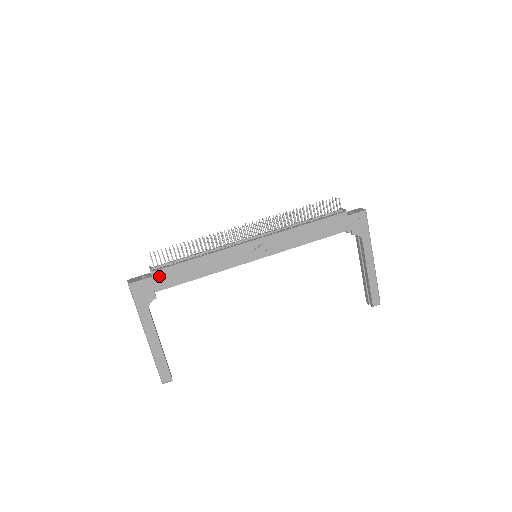
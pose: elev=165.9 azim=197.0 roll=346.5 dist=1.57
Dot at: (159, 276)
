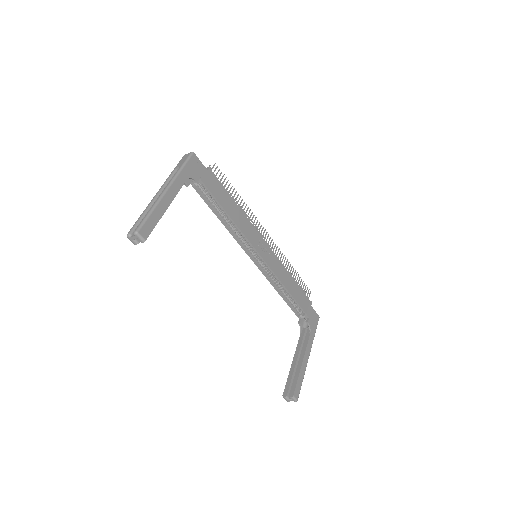
Dot at: (211, 176)
